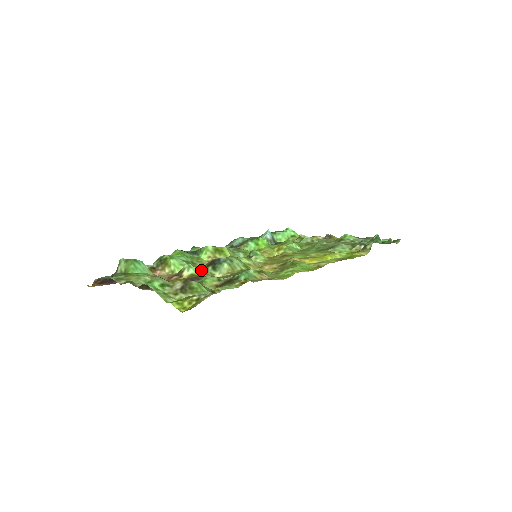
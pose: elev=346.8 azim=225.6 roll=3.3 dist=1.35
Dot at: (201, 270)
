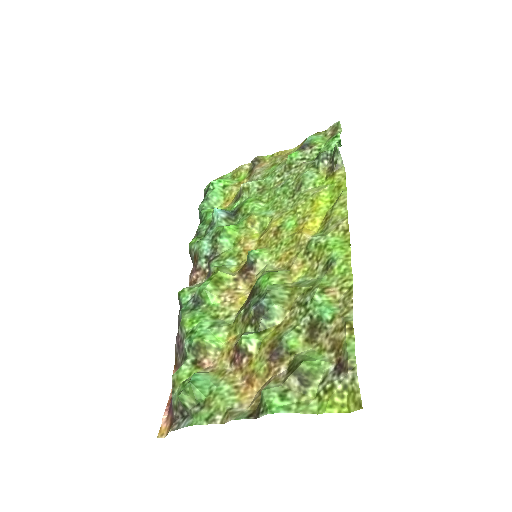
Dot at: (255, 329)
